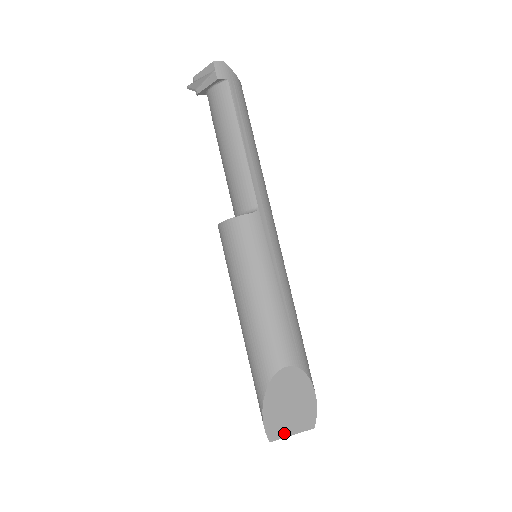
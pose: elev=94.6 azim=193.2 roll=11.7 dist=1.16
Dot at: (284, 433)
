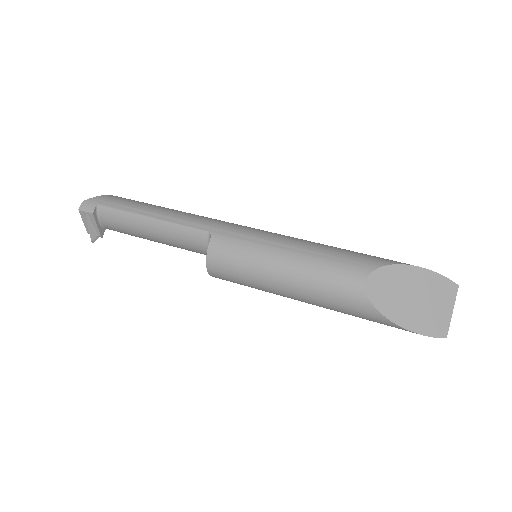
Dot at: (445, 319)
